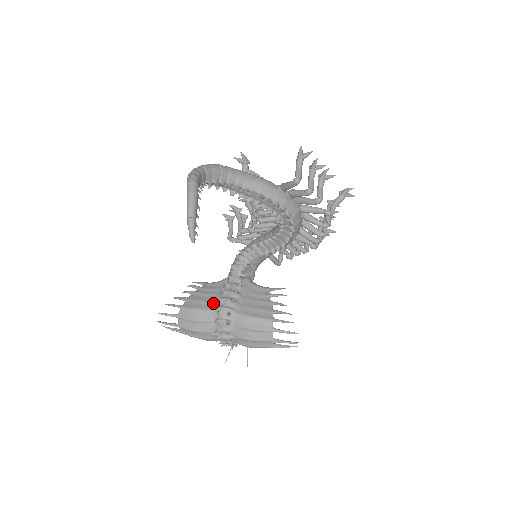
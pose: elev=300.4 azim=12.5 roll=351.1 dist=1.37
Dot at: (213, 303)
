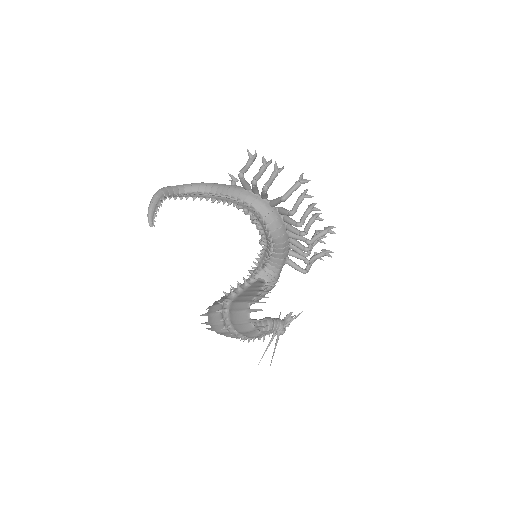
Dot at: occluded
